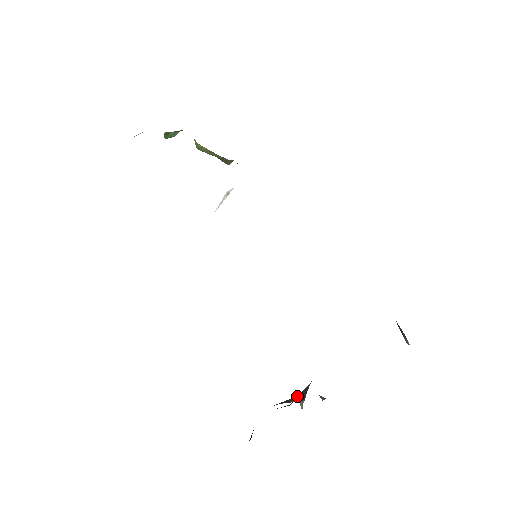
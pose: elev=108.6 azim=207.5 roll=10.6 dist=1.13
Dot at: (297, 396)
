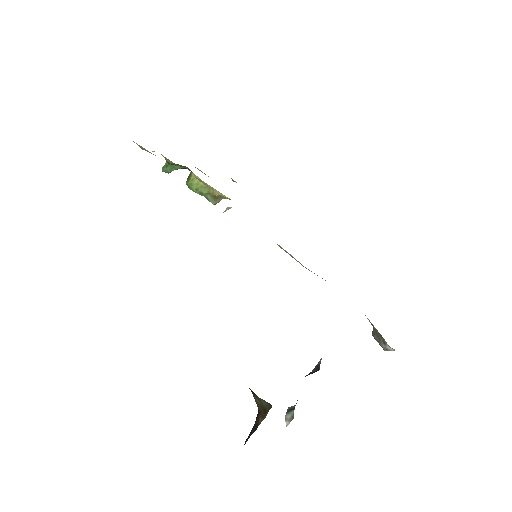
Dot at: (307, 375)
